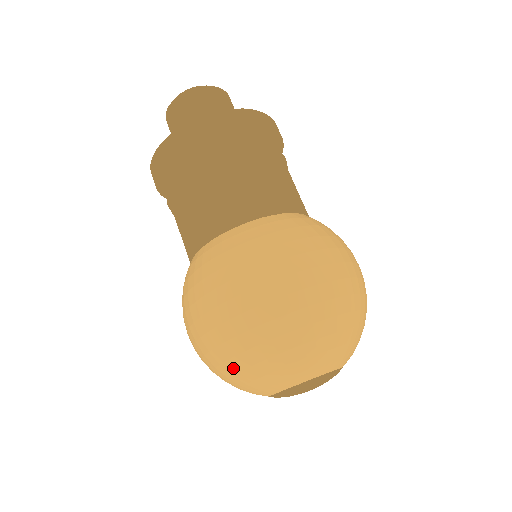
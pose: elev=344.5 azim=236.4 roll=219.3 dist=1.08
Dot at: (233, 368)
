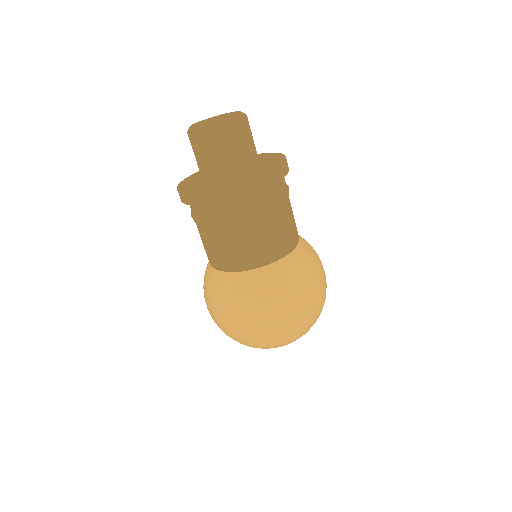
Dot at: (271, 344)
